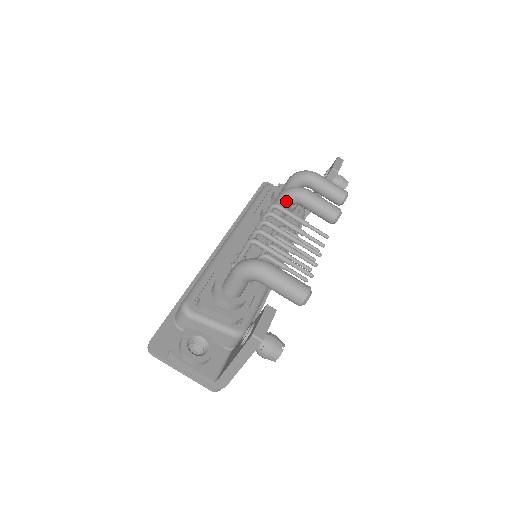
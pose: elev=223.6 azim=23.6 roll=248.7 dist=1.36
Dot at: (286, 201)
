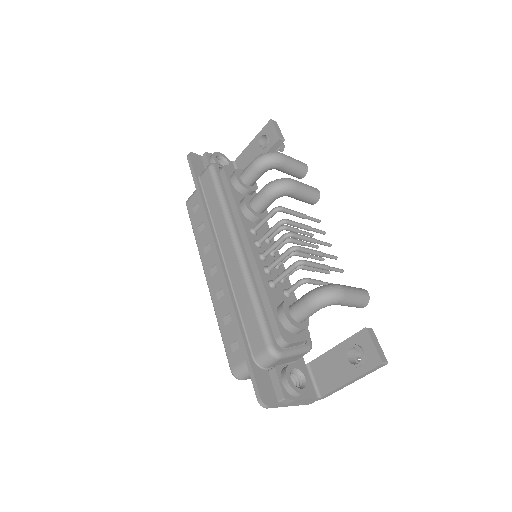
Dot at: (277, 197)
